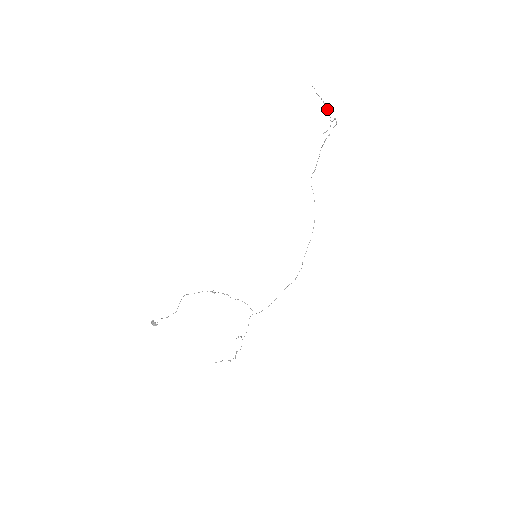
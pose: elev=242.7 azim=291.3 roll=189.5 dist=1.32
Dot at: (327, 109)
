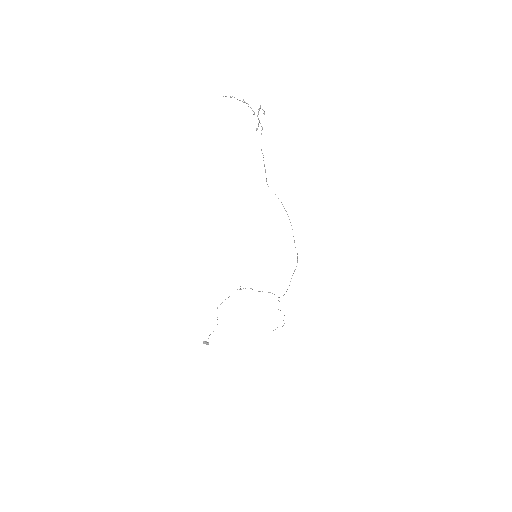
Dot at: occluded
